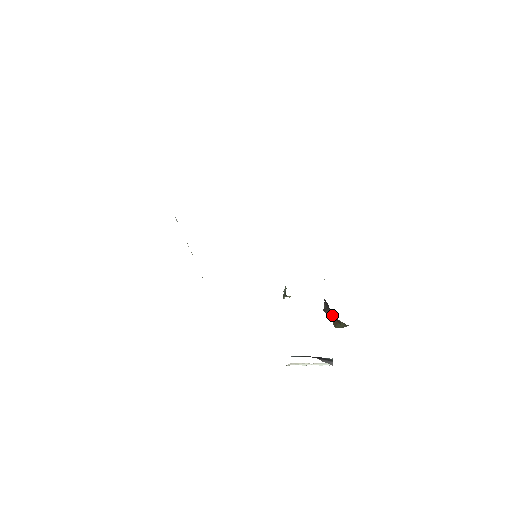
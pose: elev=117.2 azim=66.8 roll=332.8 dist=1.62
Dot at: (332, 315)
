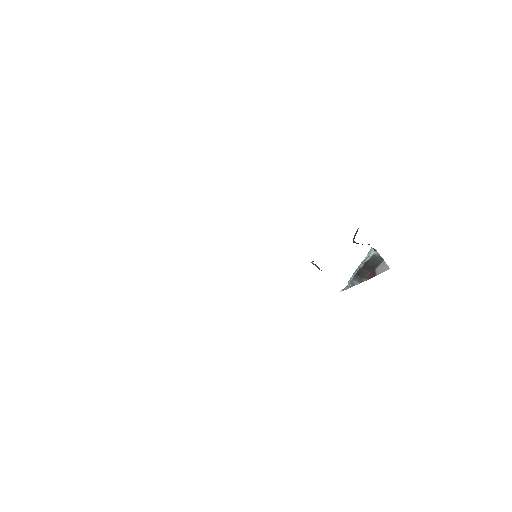
Dot at: occluded
